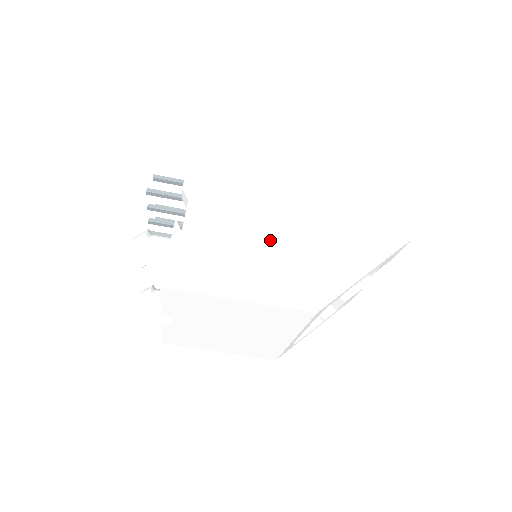
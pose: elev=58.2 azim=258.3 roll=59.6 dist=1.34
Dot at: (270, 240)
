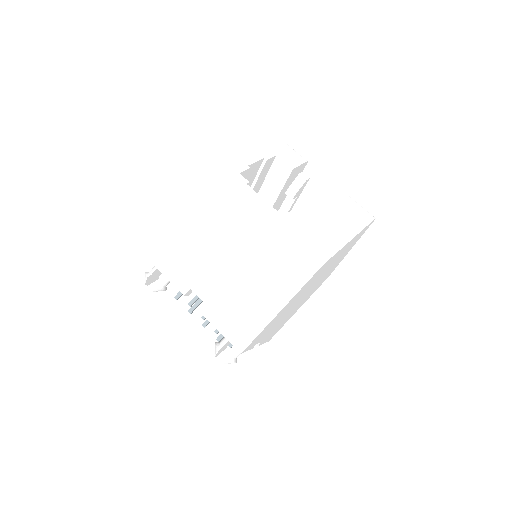
Dot at: occluded
